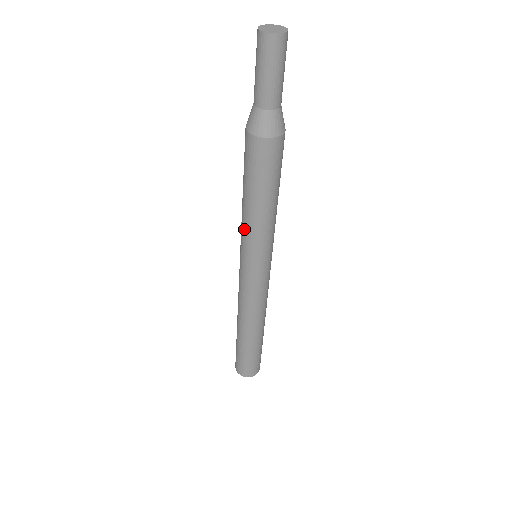
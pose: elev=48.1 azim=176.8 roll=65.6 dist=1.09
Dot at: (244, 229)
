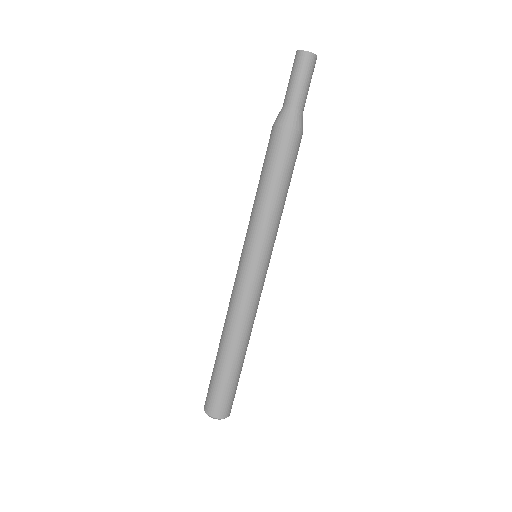
Dot at: occluded
